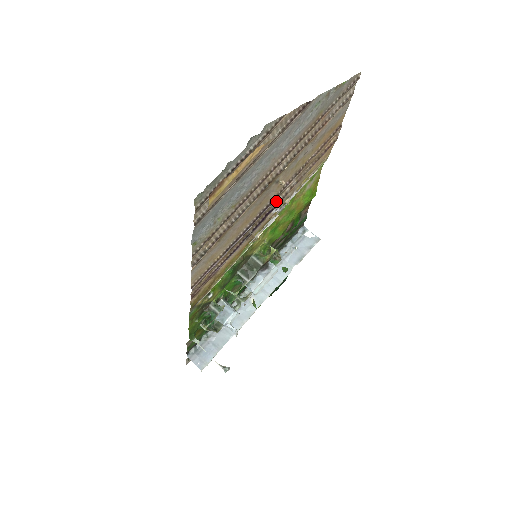
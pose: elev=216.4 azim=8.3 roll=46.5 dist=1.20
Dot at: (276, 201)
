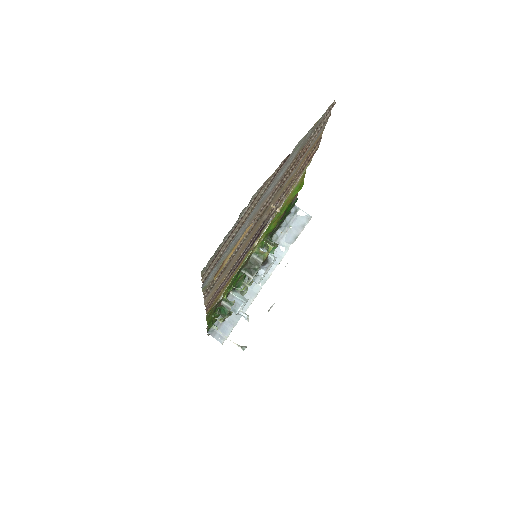
Dot at: (268, 217)
